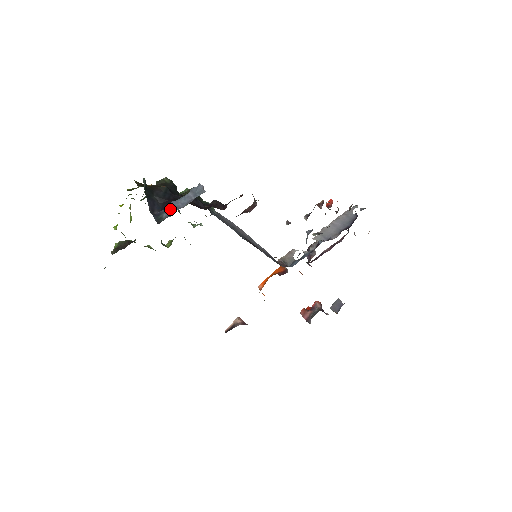
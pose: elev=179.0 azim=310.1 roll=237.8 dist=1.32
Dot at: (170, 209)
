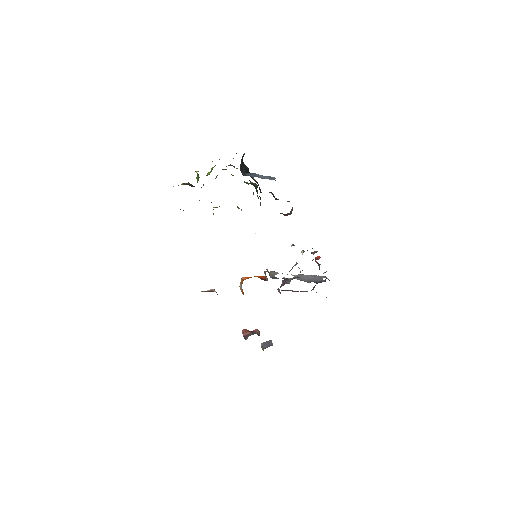
Dot at: (252, 175)
